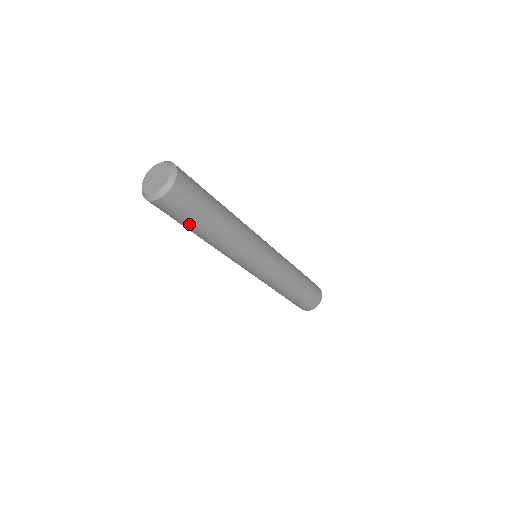
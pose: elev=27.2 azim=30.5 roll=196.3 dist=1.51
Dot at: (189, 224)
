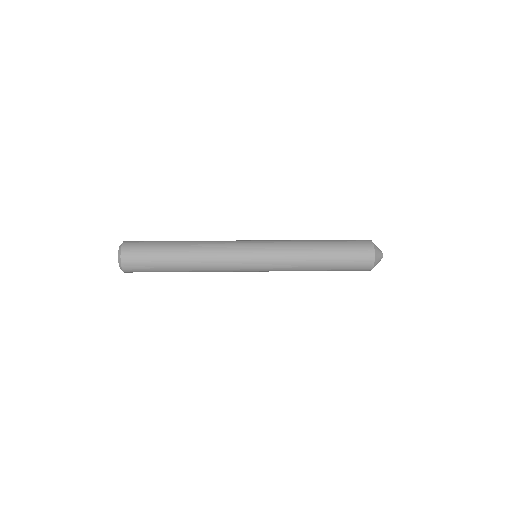
Dot at: occluded
